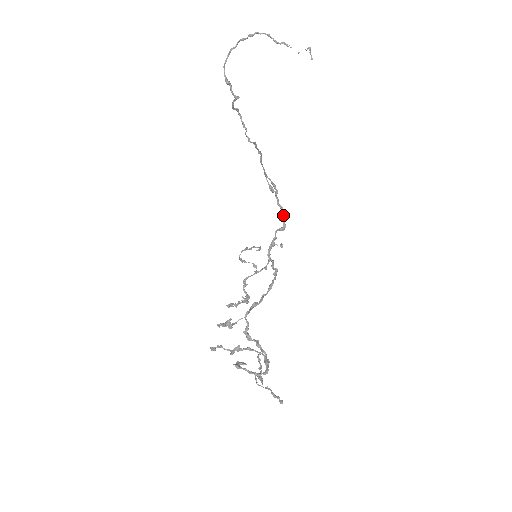
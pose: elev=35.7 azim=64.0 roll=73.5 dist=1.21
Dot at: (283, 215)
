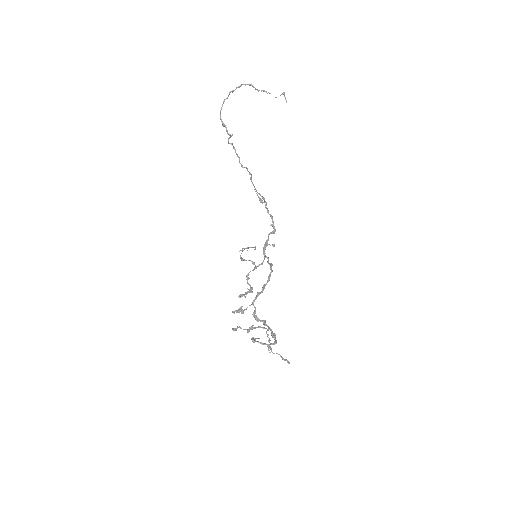
Dot at: (273, 221)
